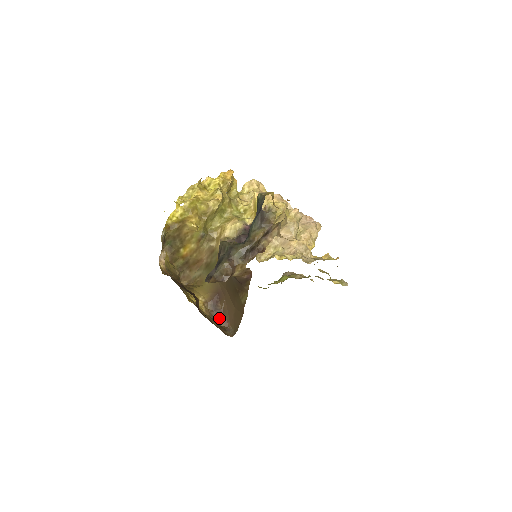
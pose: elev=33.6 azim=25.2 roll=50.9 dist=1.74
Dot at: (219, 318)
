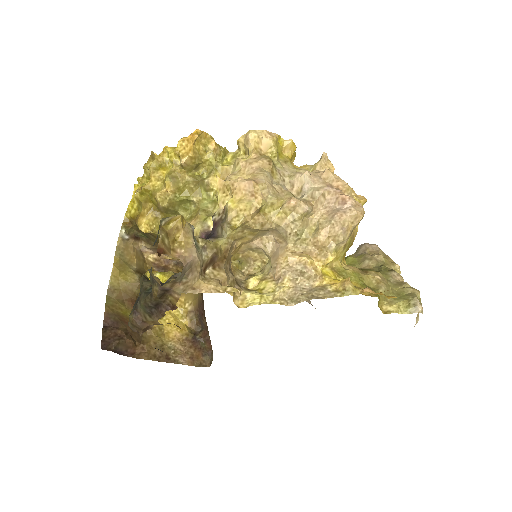
Dot at: (204, 335)
